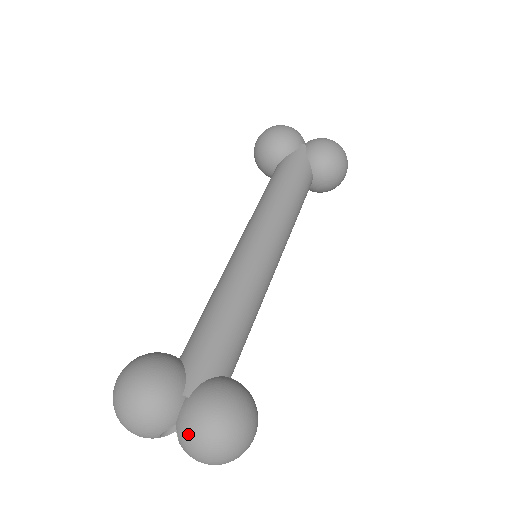
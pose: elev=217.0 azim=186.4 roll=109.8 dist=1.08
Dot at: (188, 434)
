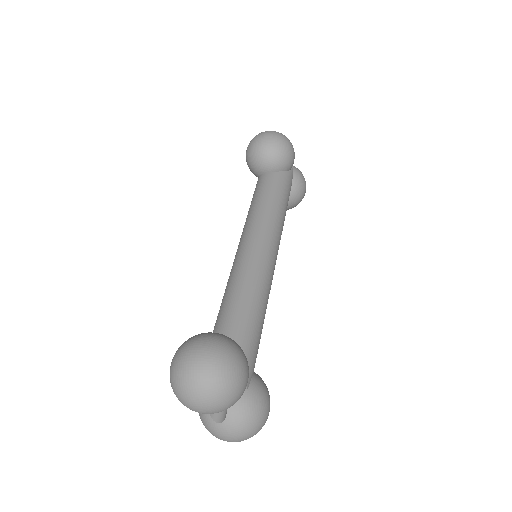
Dot at: (243, 421)
